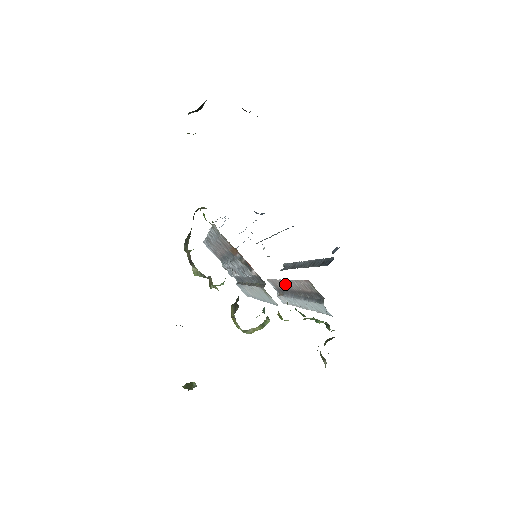
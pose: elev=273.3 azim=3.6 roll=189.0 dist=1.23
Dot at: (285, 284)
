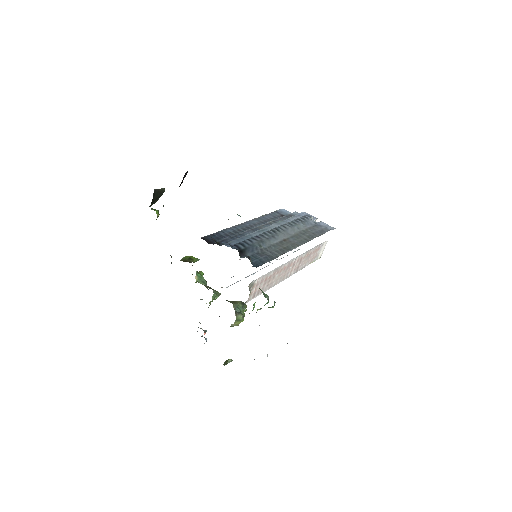
Dot at: occluded
